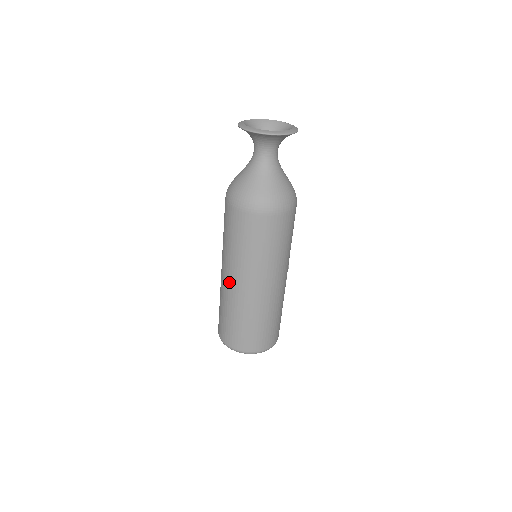
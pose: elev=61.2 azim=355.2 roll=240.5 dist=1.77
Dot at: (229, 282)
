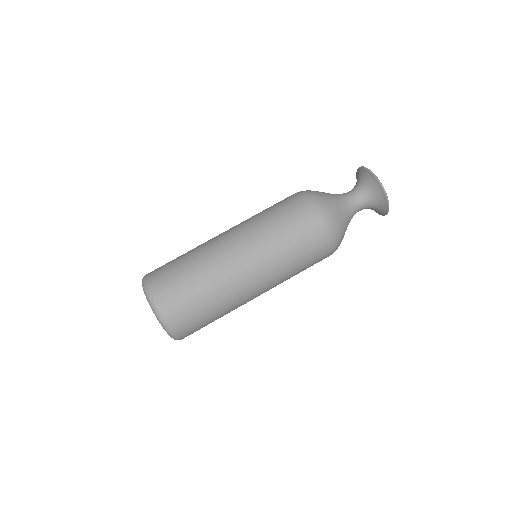
Dot at: (236, 258)
